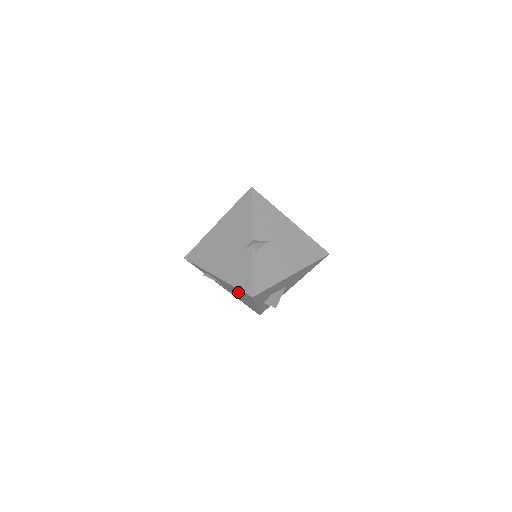
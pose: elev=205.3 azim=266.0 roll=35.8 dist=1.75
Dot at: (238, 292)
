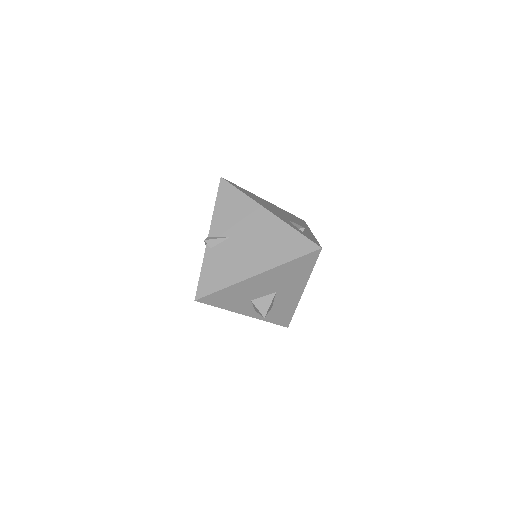
Dot at: occluded
